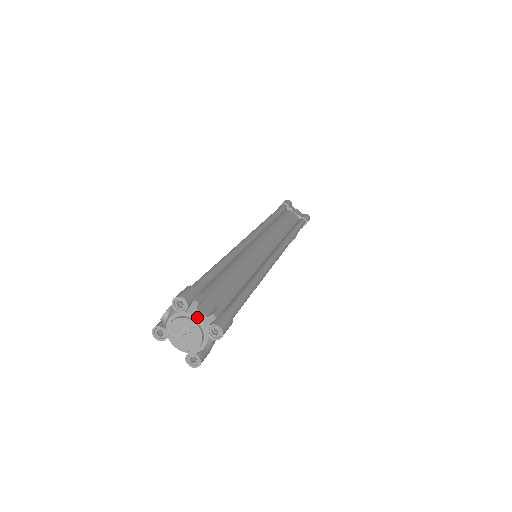
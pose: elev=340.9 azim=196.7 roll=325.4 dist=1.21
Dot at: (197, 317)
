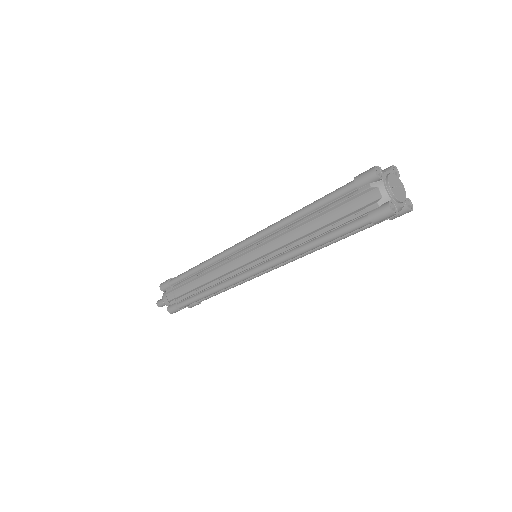
Dot at: (403, 187)
